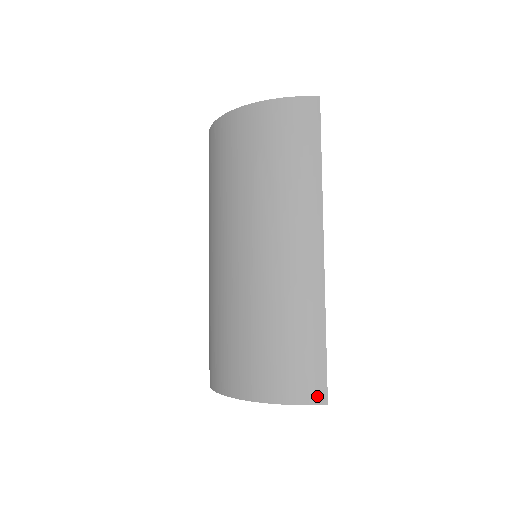
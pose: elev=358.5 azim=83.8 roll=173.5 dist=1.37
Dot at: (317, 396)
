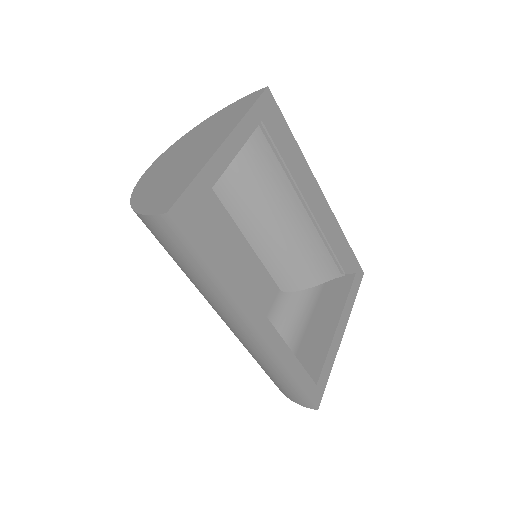
Dot at: (308, 405)
